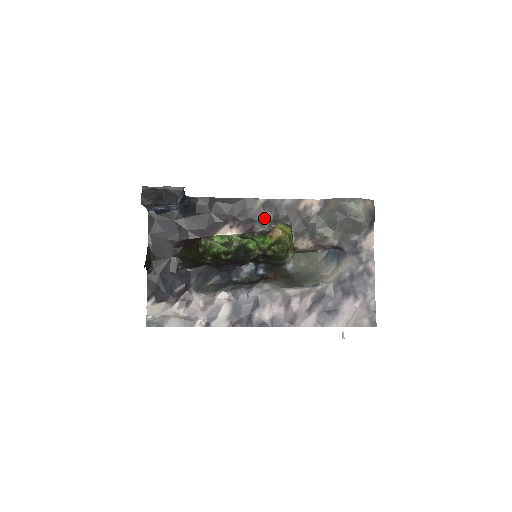
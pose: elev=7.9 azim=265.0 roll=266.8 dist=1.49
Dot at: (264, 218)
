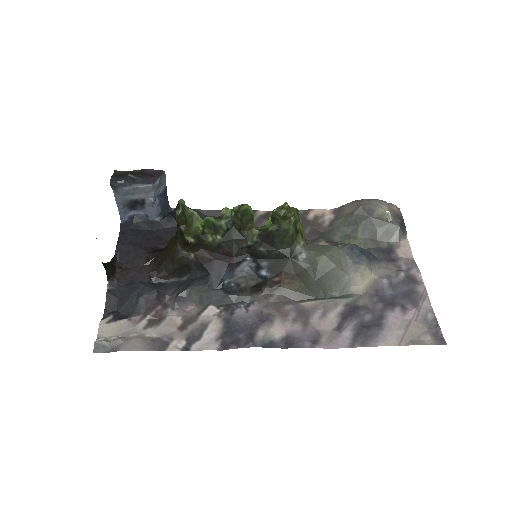
Dot at: occluded
